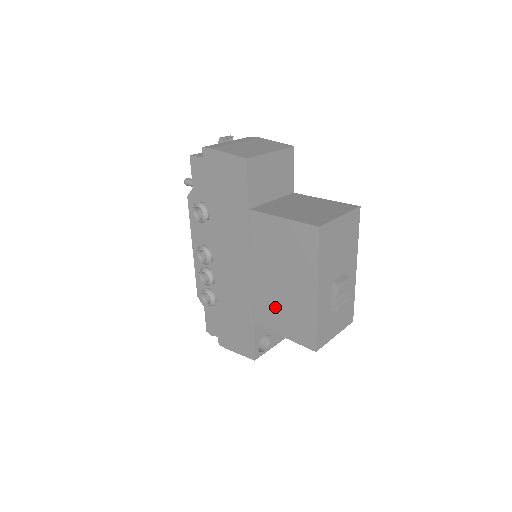
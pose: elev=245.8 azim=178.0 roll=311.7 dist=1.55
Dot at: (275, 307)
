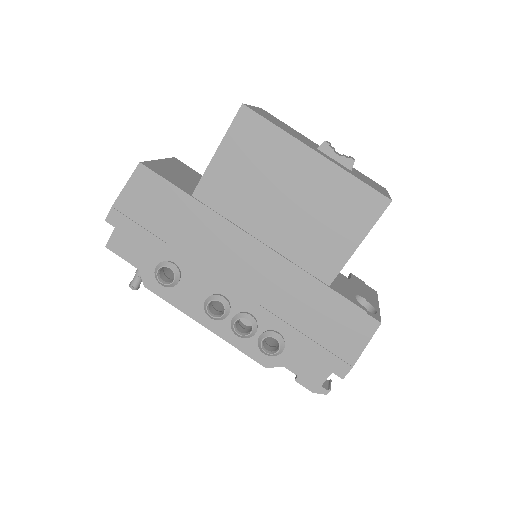
Dot at: (316, 233)
